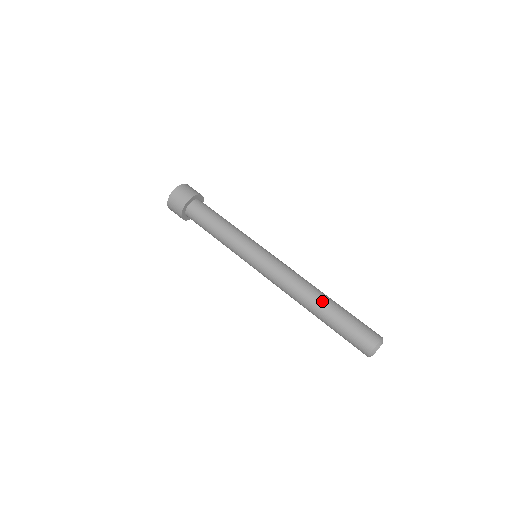
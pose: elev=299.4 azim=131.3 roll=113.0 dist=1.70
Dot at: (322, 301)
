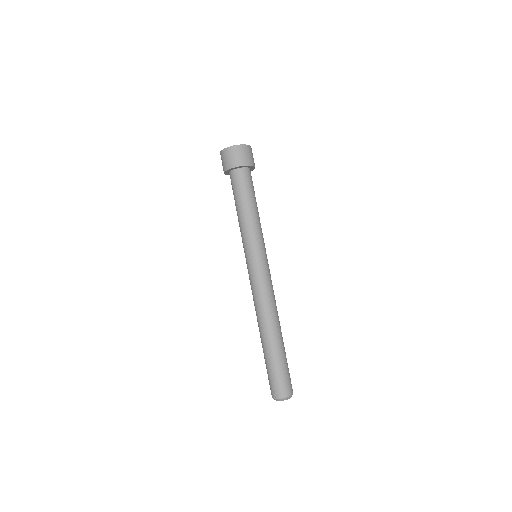
Dot at: (269, 337)
